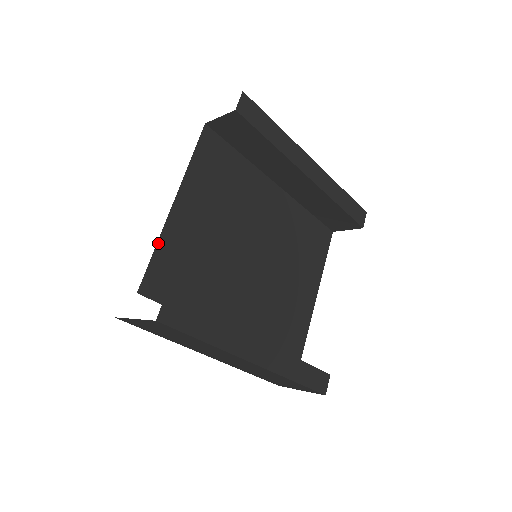
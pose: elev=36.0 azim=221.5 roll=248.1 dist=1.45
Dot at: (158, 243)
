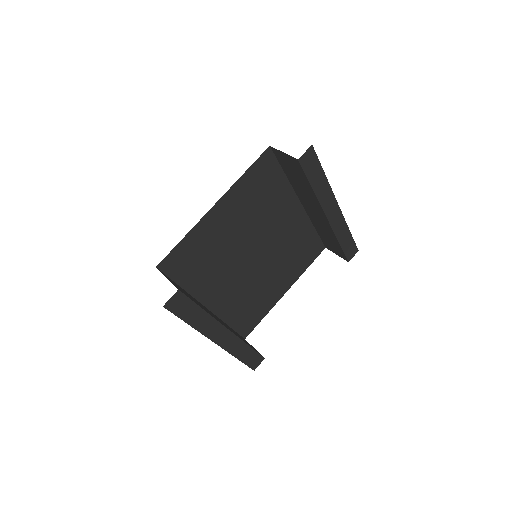
Dot at: (188, 234)
